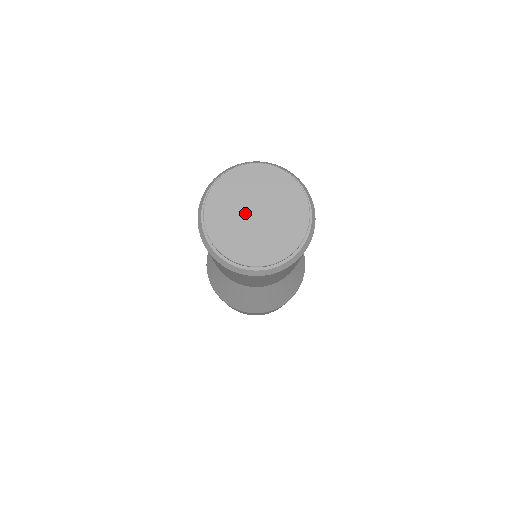
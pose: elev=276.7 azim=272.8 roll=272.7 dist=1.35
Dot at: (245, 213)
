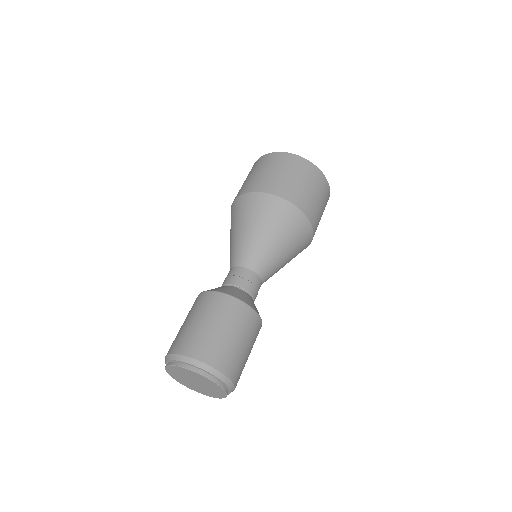
Dot at: (189, 379)
